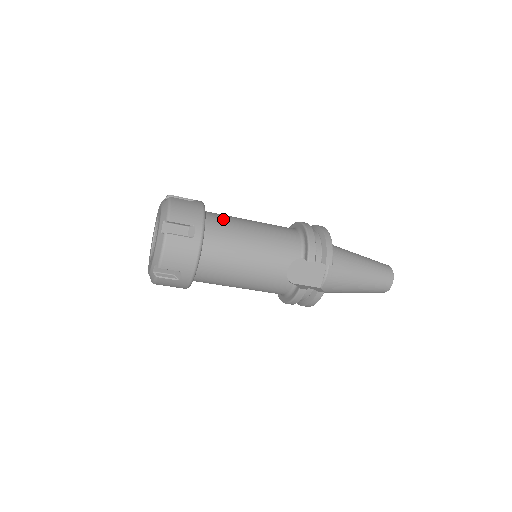
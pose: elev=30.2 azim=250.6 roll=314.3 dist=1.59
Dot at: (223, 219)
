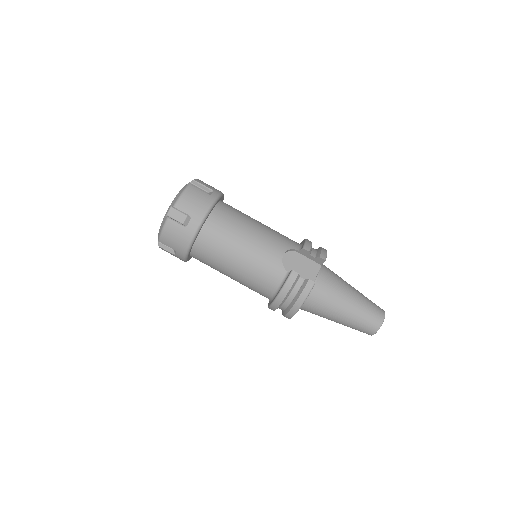
Dot at: occluded
